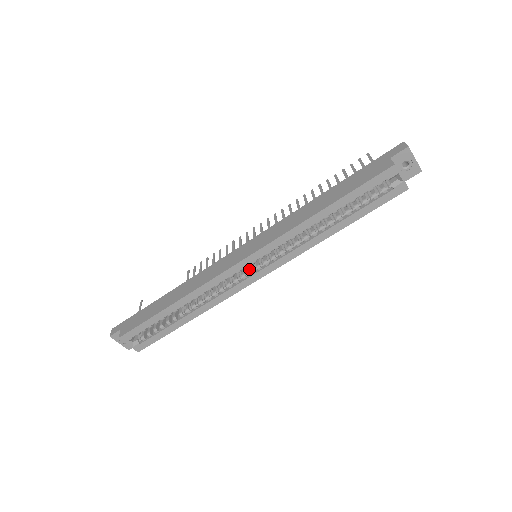
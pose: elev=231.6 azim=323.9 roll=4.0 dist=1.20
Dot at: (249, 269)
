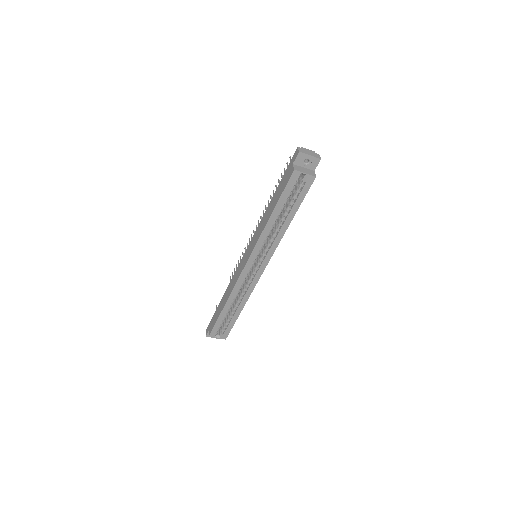
Dot at: (255, 267)
